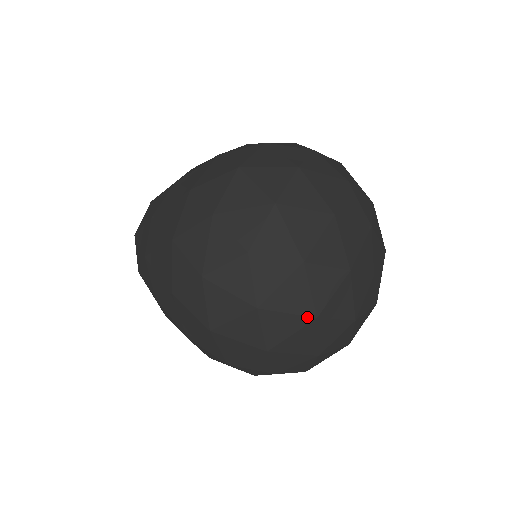
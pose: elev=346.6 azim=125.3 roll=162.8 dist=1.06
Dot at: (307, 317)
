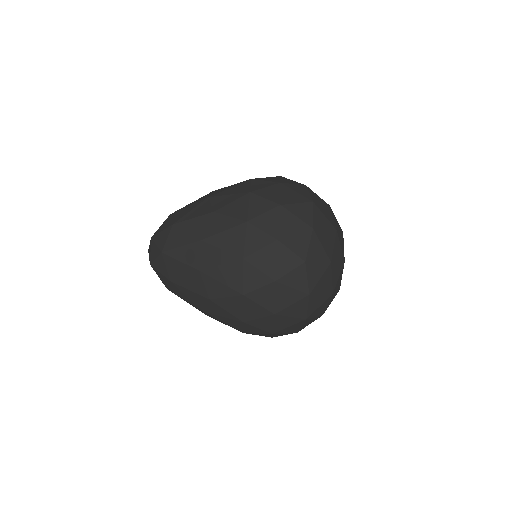
Dot at: (329, 294)
